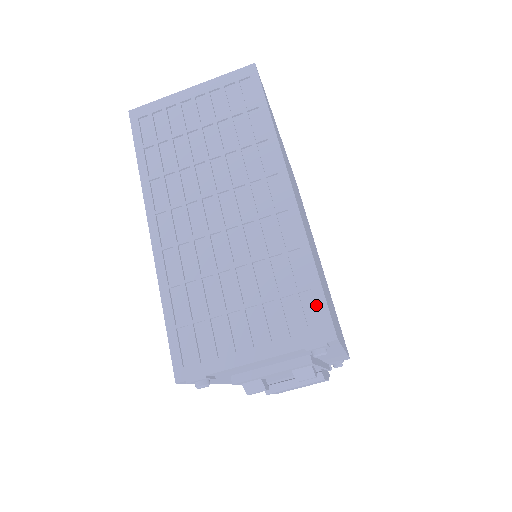
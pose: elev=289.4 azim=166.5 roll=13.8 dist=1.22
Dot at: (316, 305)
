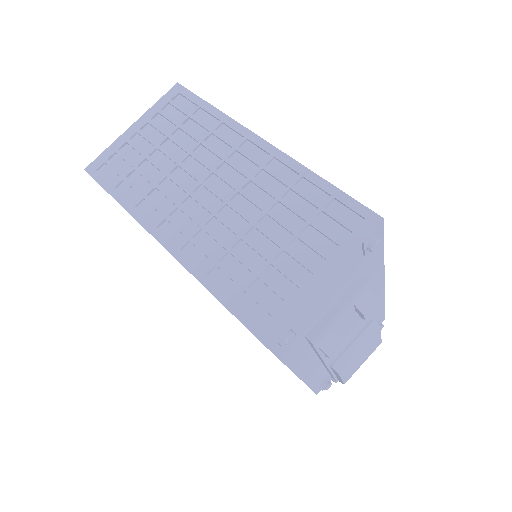
Dot at: (347, 206)
